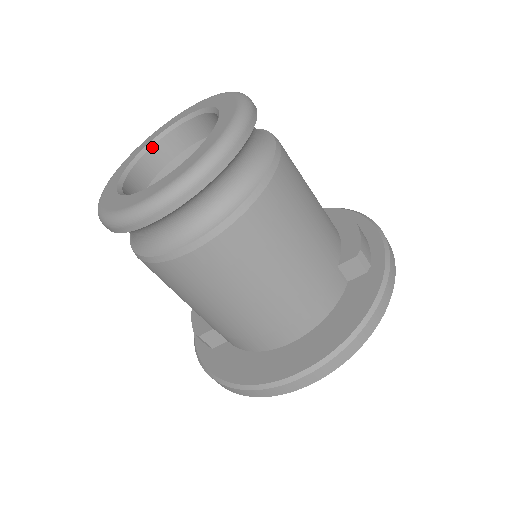
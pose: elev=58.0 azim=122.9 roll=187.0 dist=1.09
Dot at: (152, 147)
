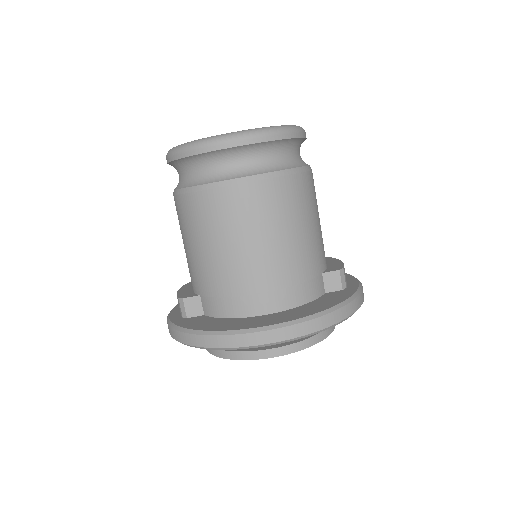
Dot at: occluded
